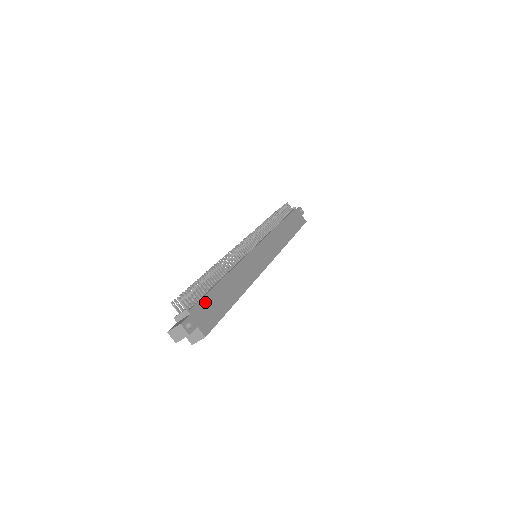
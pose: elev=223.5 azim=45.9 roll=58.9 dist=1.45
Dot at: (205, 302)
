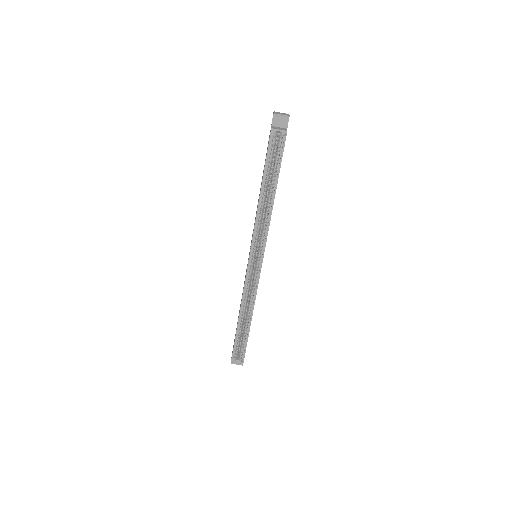
Dot at: occluded
